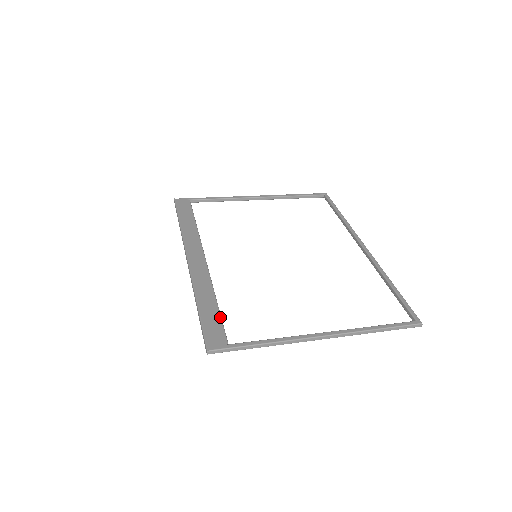
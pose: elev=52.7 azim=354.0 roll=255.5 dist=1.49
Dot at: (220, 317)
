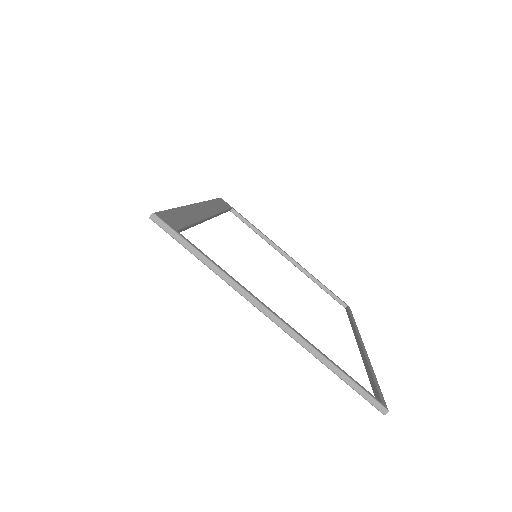
Dot at: (188, 224)
